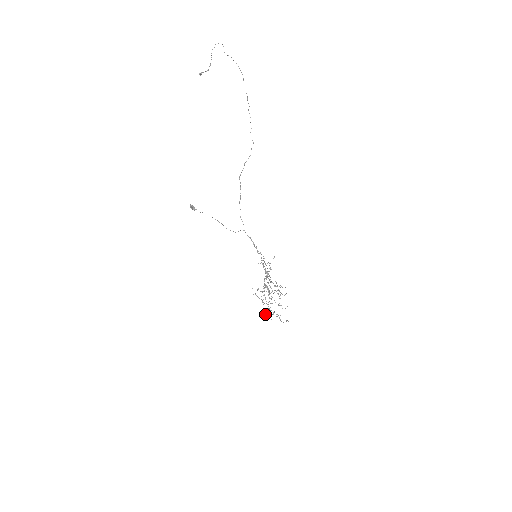
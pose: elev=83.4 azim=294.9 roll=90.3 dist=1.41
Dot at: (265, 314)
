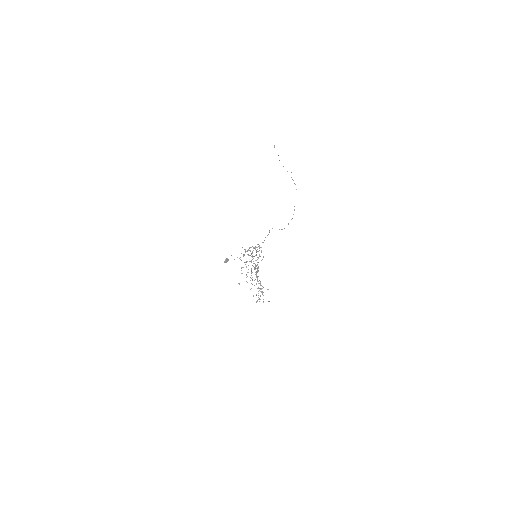
Dot at: (239, 283)
